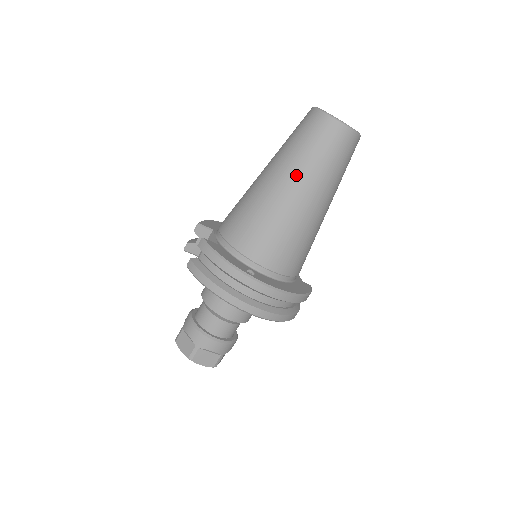
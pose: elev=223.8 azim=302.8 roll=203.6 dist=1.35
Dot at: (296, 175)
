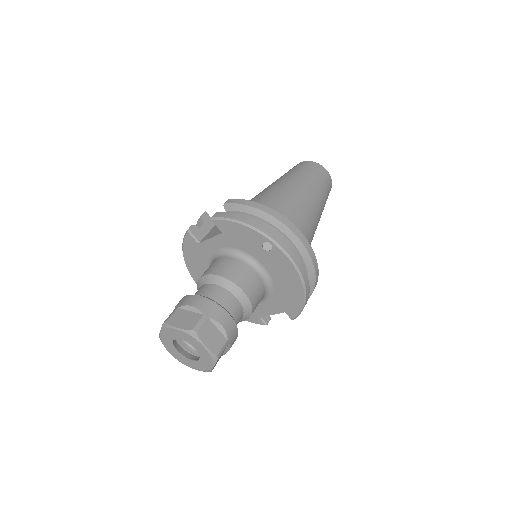
Dot at: (302, 183)
